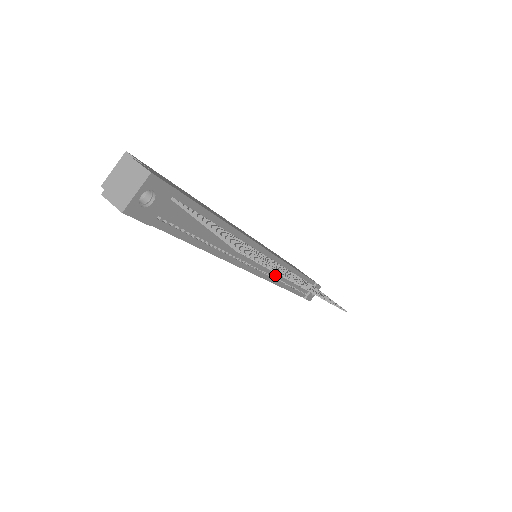
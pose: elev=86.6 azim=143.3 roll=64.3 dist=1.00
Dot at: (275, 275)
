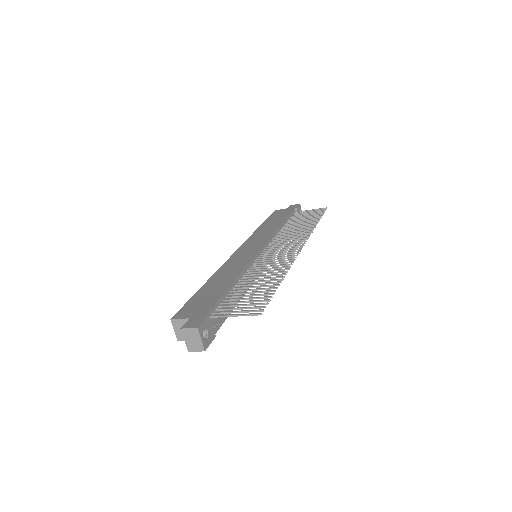
Dot at: occluded
